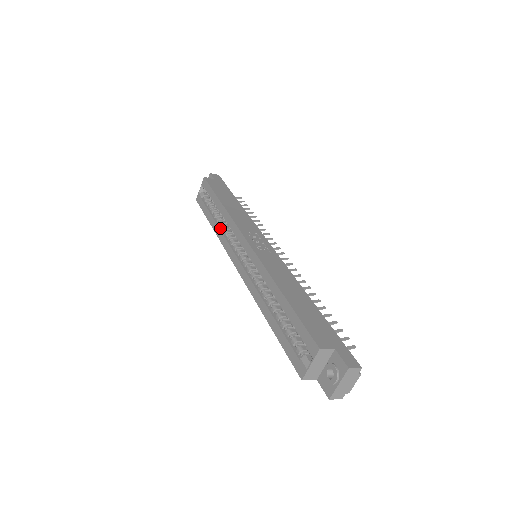
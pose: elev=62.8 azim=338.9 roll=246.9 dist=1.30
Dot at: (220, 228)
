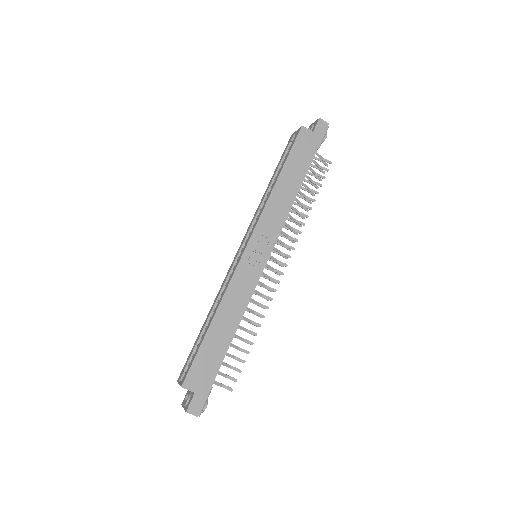
Dot at: (264, 199)
